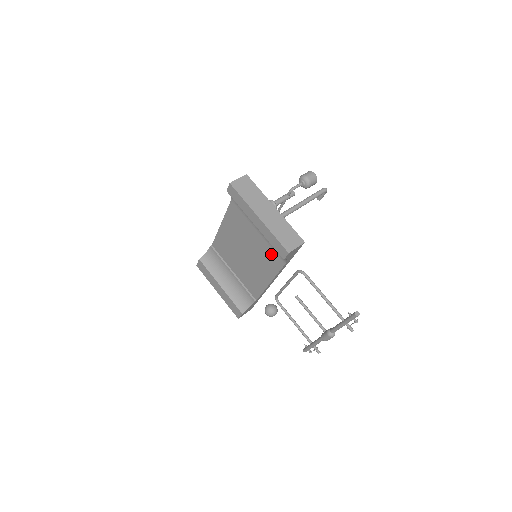
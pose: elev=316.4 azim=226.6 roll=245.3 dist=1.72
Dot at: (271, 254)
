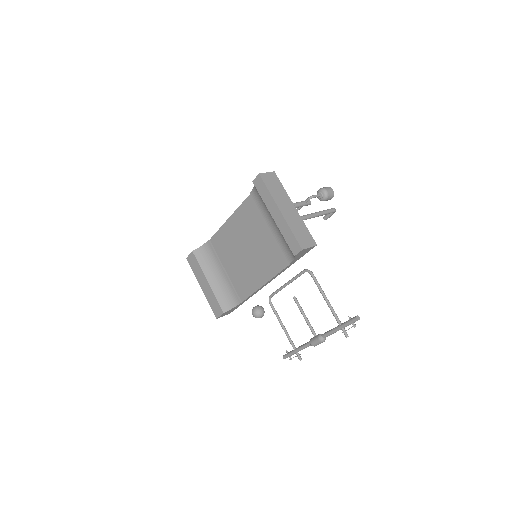
Dot at: (277, 253)
